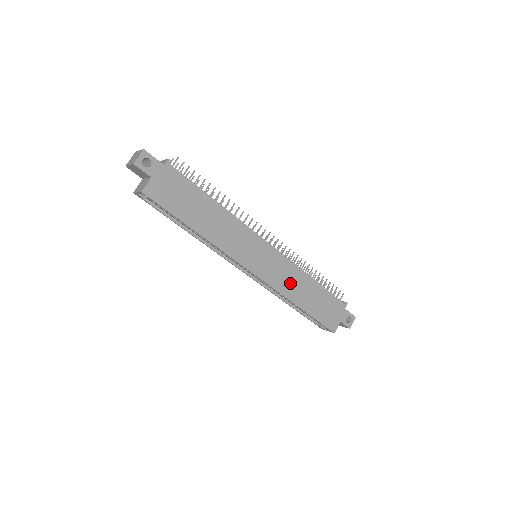
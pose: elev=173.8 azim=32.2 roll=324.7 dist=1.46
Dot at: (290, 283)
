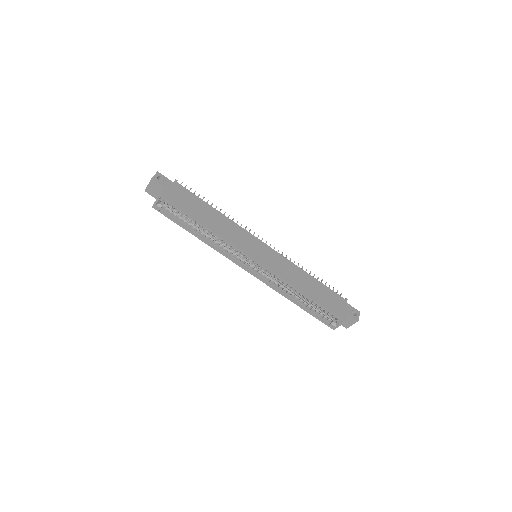
Dot at: (290, 274)
